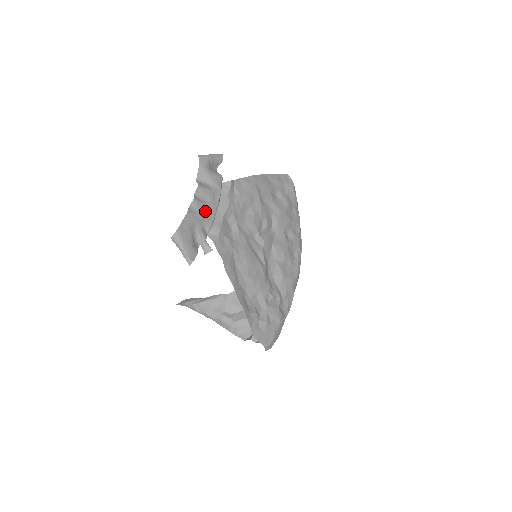
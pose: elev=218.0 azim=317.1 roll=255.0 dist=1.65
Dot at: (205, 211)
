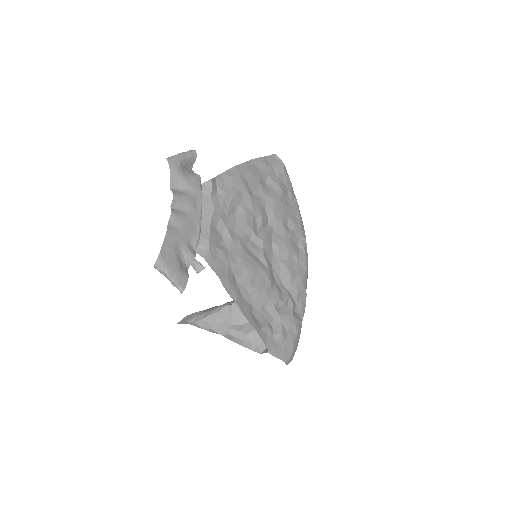
Dot at: (187, 224)
